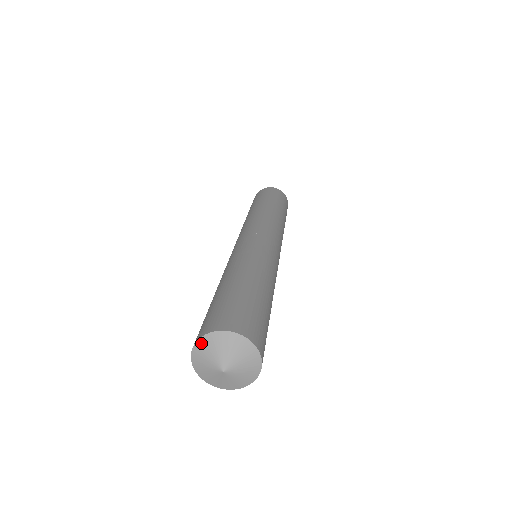
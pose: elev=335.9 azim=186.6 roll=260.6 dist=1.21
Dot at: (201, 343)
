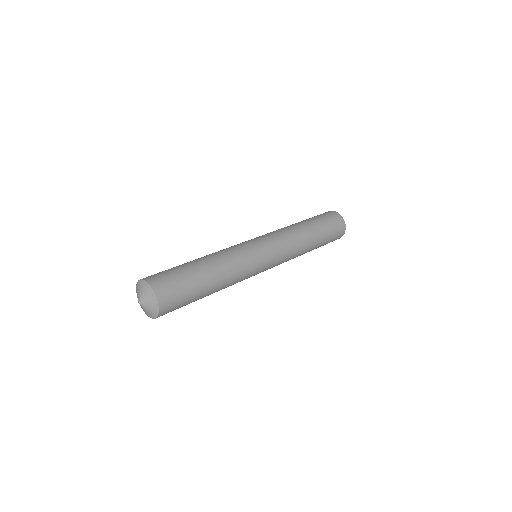
Dot at: (140, 282)
